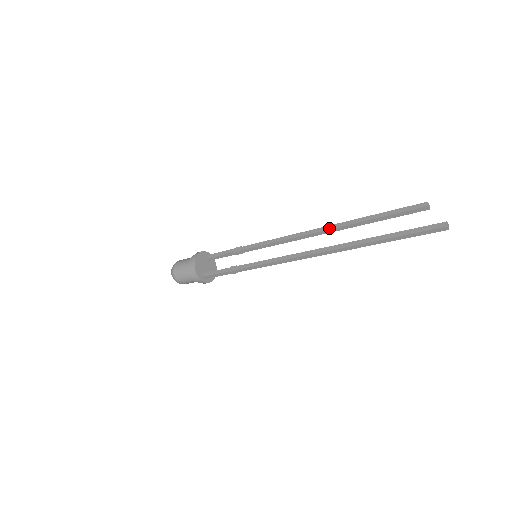
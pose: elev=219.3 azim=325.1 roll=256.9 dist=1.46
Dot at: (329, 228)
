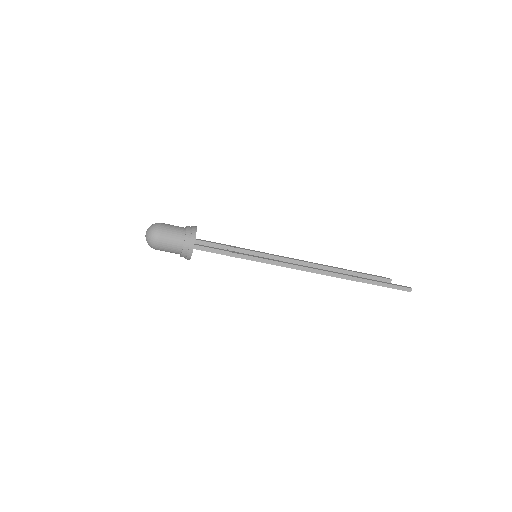
Dot at: (324, 265)
